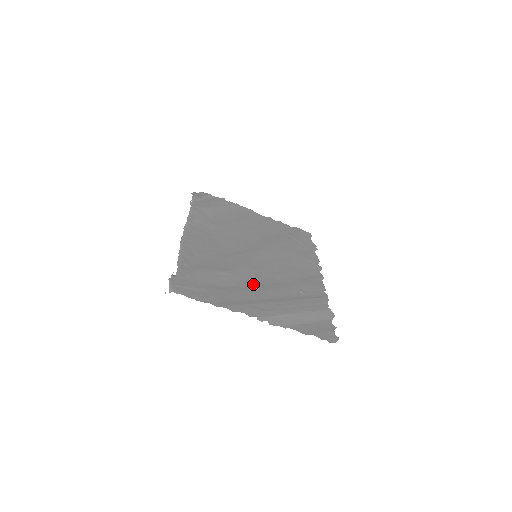
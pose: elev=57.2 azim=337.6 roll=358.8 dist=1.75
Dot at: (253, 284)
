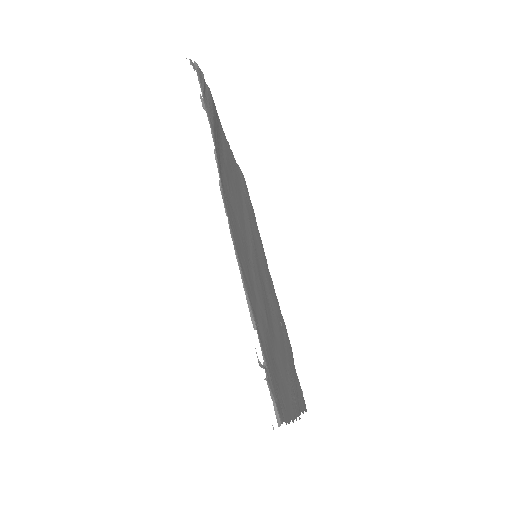
Dot at: (275, 332)
